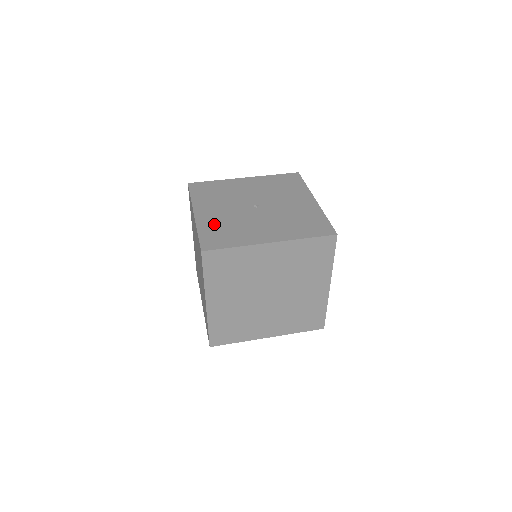
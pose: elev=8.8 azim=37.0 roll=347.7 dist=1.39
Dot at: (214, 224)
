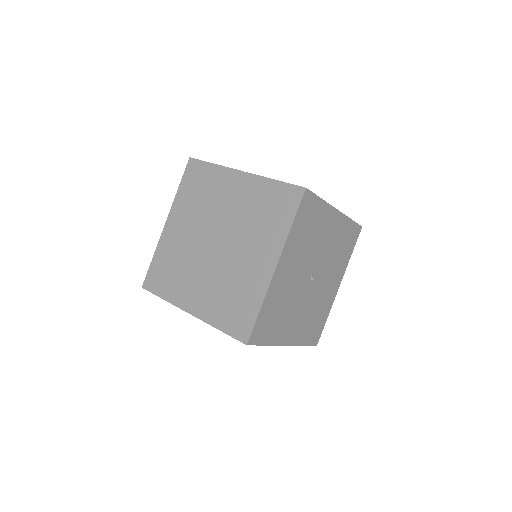
Dot at: (277, 298)
